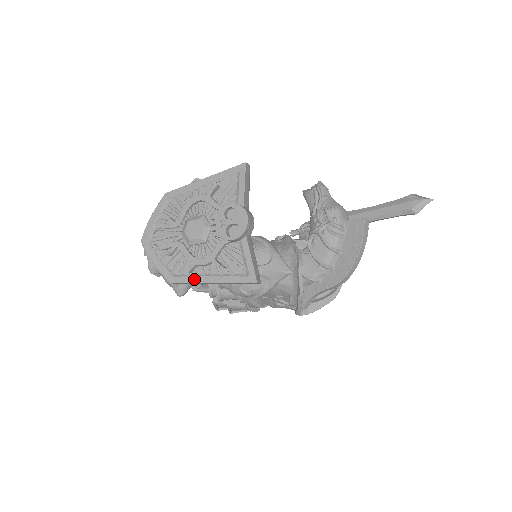
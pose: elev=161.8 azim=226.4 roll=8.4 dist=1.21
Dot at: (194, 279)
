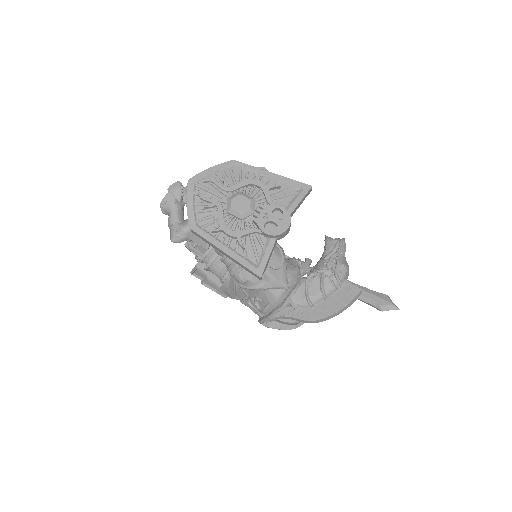
Dot at: (212, 239)
